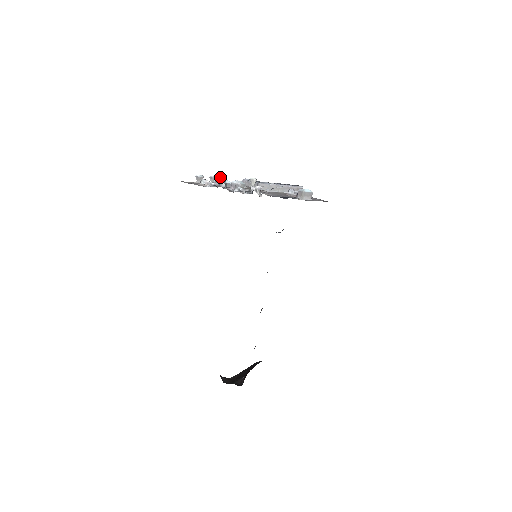
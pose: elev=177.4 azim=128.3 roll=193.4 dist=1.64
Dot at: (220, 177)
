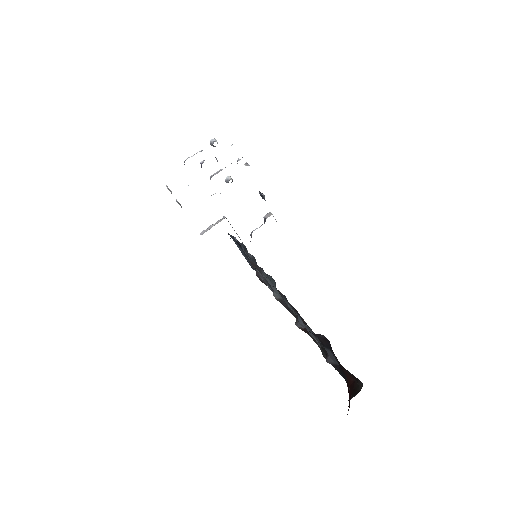
Dot at: (212, 139)
